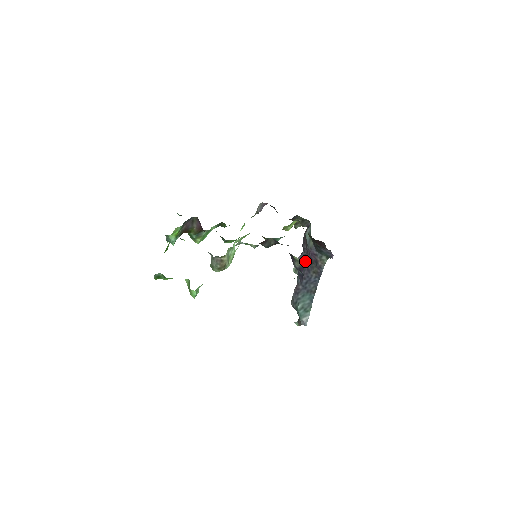
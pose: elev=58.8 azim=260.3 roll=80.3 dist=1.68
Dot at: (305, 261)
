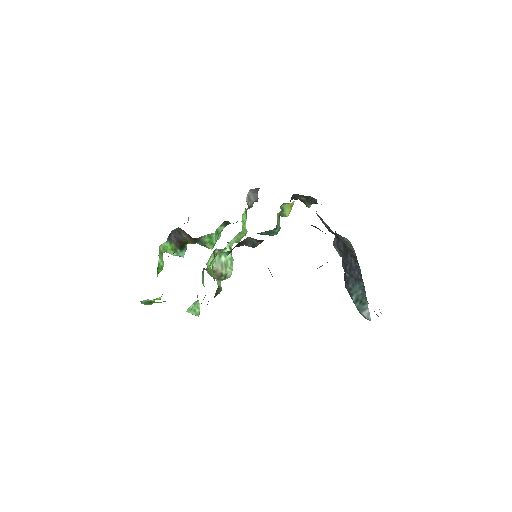
Dot at: (341, 242)
